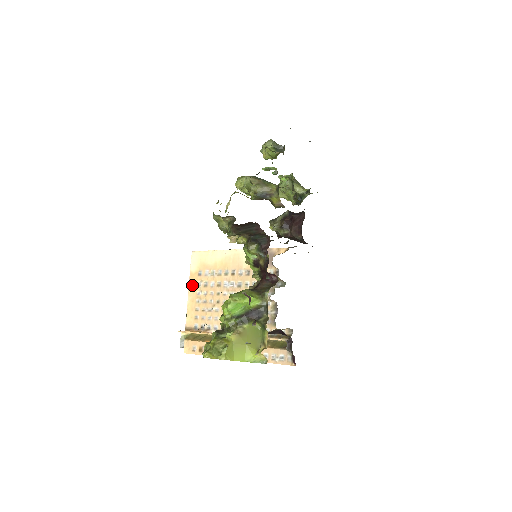
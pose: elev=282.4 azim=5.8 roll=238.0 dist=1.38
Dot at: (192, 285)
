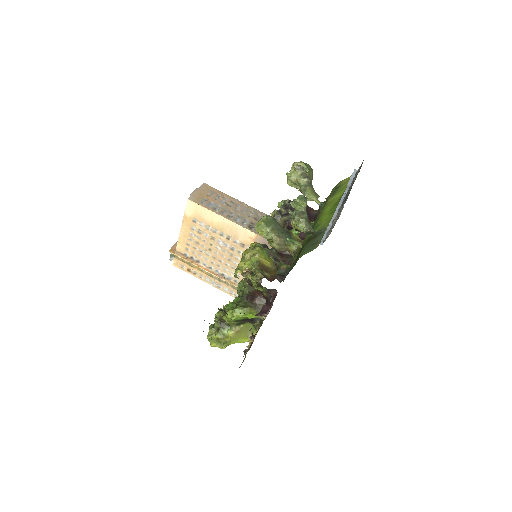
Dot at: (185, 225)
